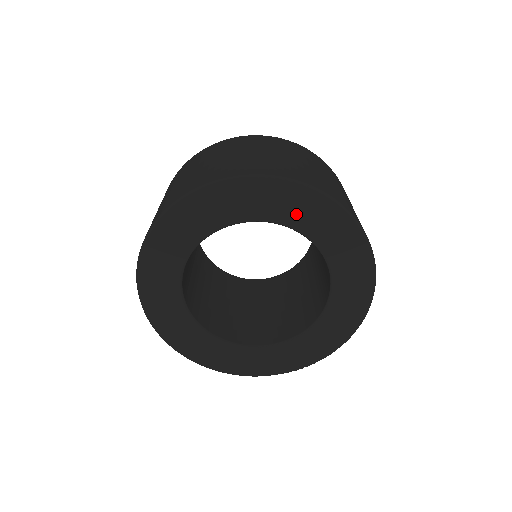
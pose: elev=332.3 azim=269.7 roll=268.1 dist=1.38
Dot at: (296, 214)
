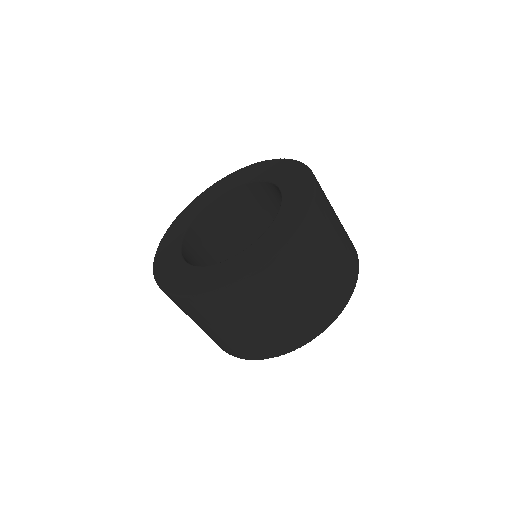
Dot at: (275, 173)
